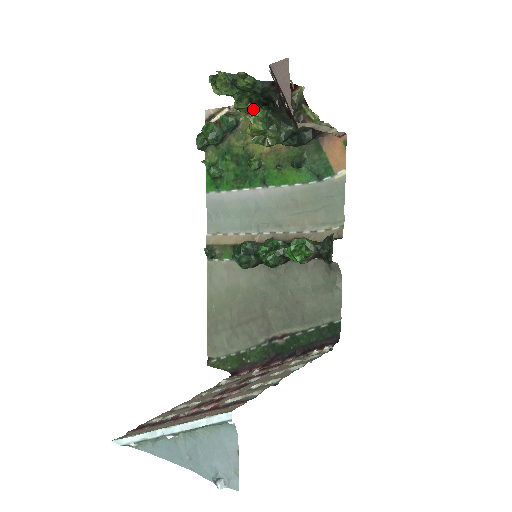
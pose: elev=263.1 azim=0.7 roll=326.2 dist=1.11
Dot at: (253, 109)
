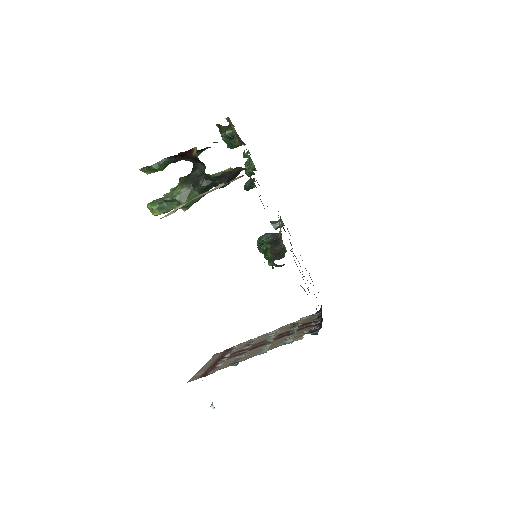
Dot at: (147, 206)
